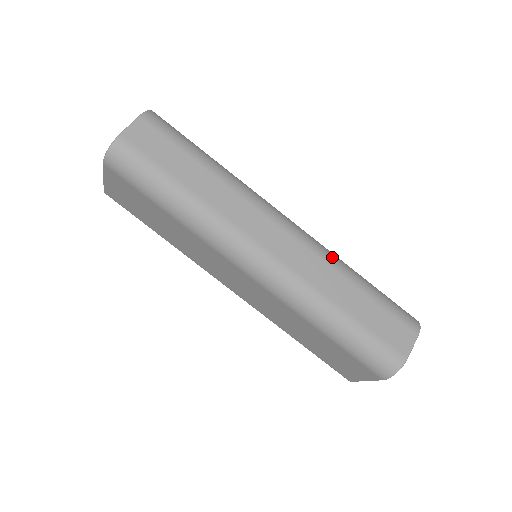
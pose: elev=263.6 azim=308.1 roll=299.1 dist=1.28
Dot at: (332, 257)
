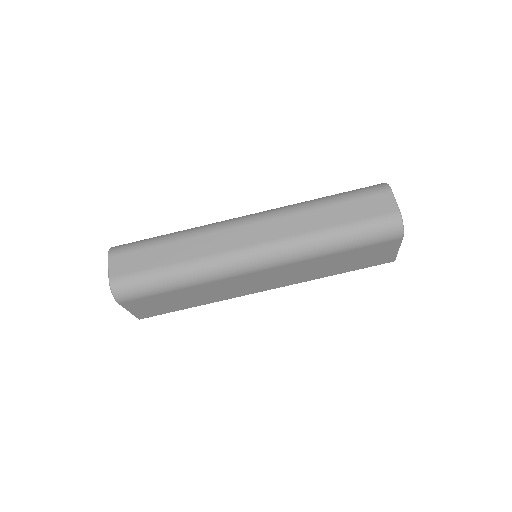
Dot at: (293, 207)
